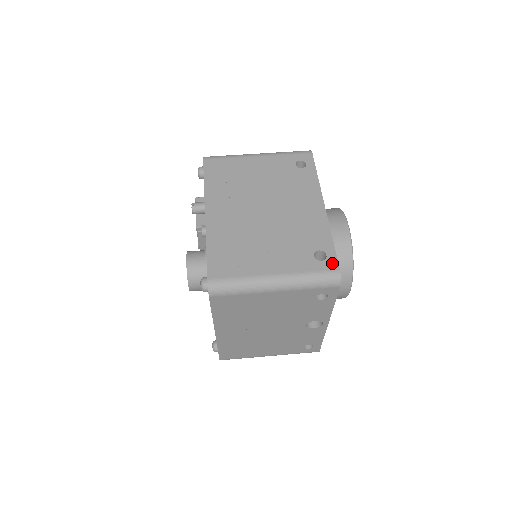
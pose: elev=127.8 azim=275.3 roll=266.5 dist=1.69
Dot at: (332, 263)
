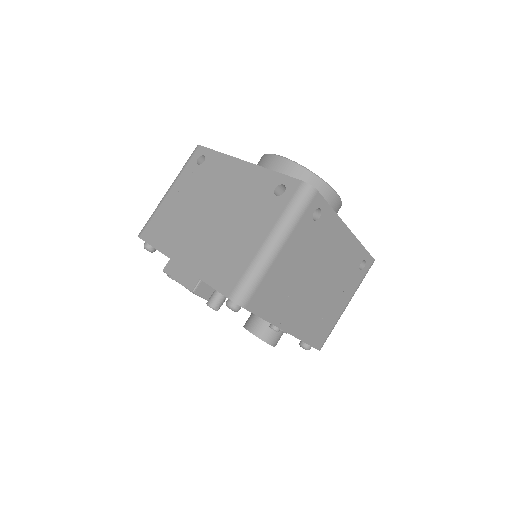
Dot at: (370, 261)
